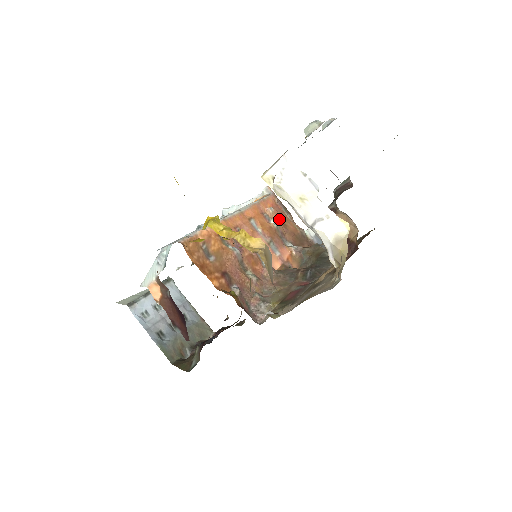
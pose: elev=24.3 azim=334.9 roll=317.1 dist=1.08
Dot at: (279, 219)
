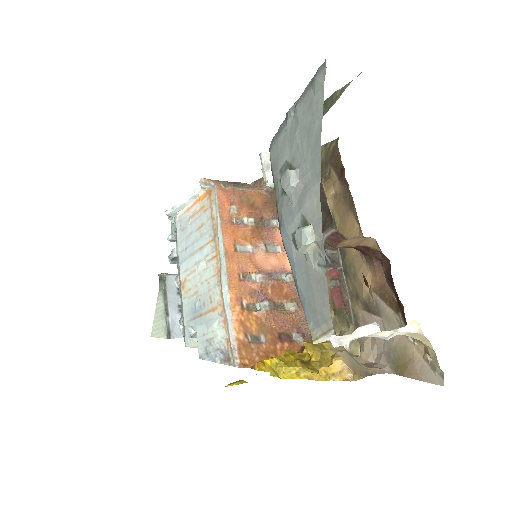
Dot at: (245, 207)
